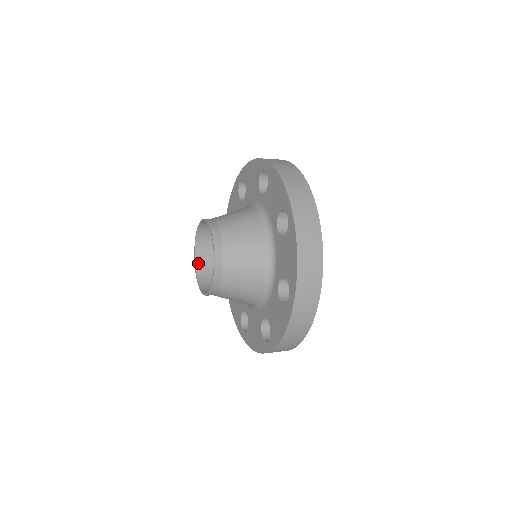
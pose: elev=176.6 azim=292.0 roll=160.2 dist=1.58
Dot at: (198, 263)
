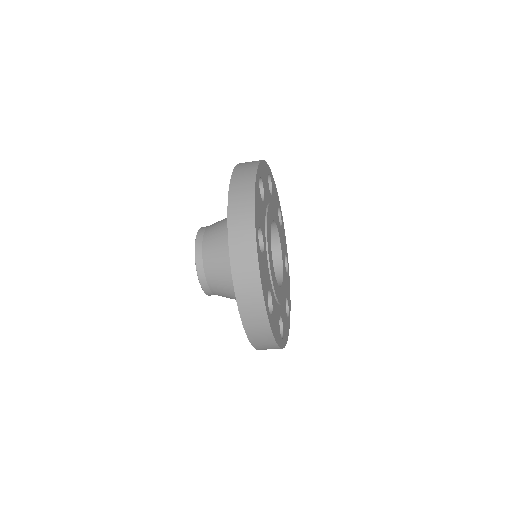
Dot at: occluded
